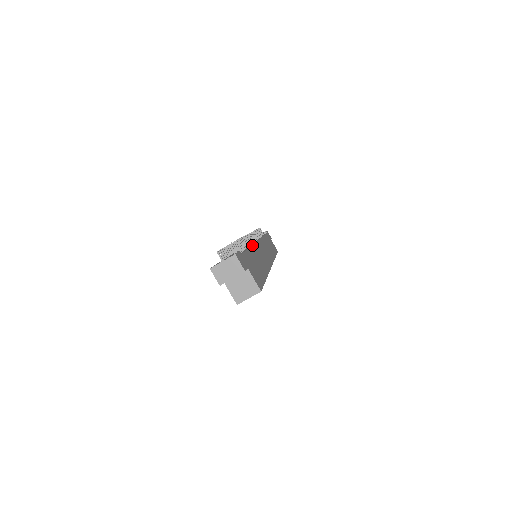
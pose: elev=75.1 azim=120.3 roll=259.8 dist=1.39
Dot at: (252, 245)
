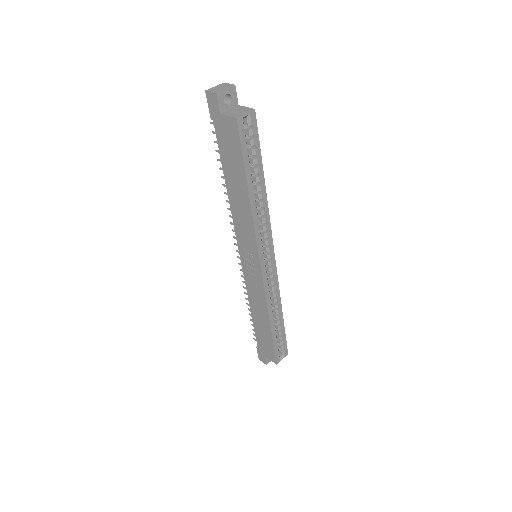
Dot at: occluded
